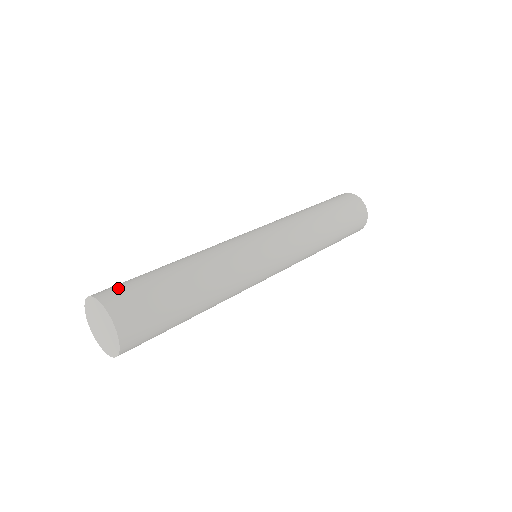
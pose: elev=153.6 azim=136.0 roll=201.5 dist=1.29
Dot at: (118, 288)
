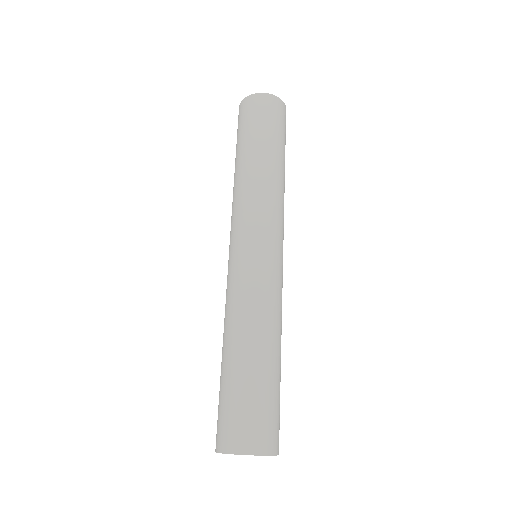
Dot at: (225, 427)
